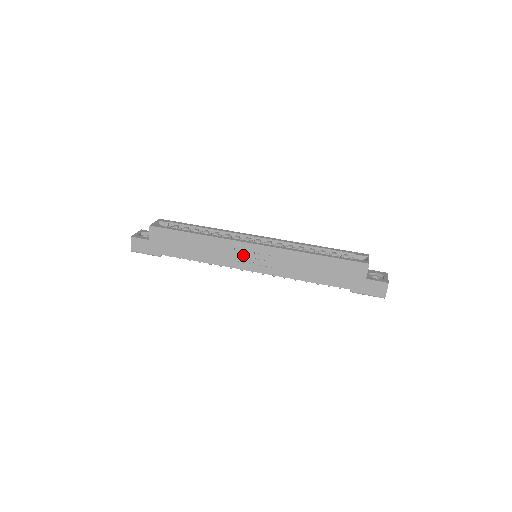
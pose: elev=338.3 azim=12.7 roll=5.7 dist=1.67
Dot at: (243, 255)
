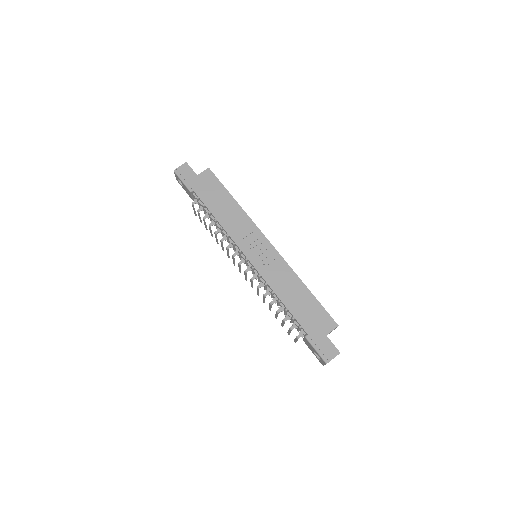
Dot at: (253, 242)
